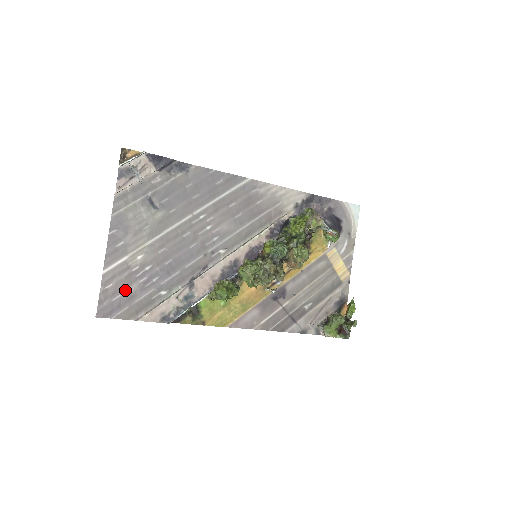
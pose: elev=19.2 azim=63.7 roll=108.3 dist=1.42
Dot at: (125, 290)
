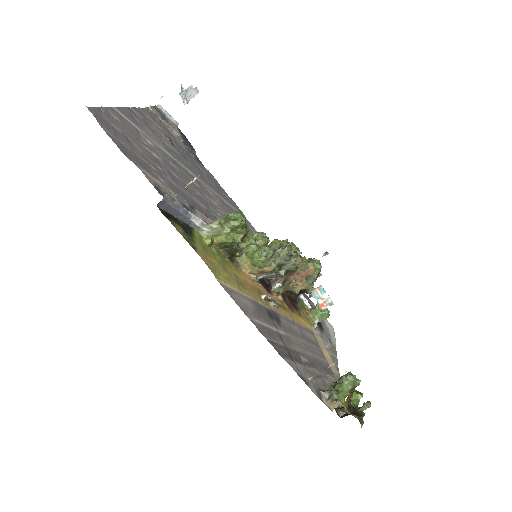
Dot at: (127, 136)
